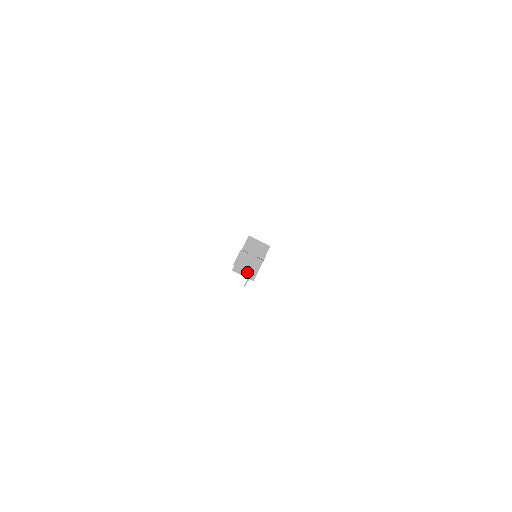
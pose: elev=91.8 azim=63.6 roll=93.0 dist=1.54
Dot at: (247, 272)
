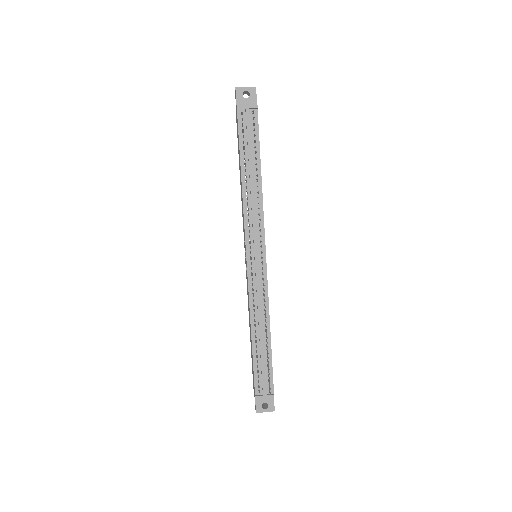
Dot at: (249, 106)
